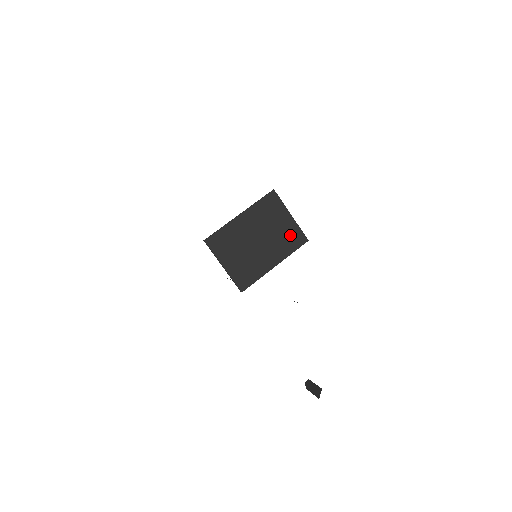
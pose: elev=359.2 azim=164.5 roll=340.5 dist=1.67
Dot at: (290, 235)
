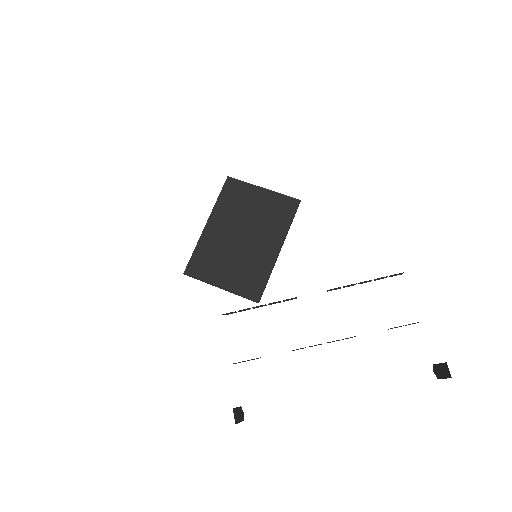
Dot at: (275, 208)
